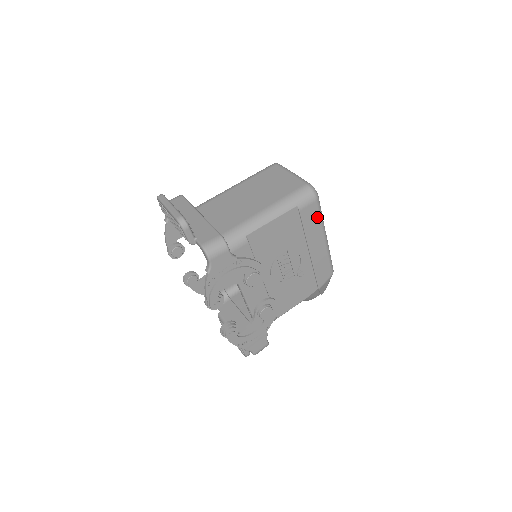
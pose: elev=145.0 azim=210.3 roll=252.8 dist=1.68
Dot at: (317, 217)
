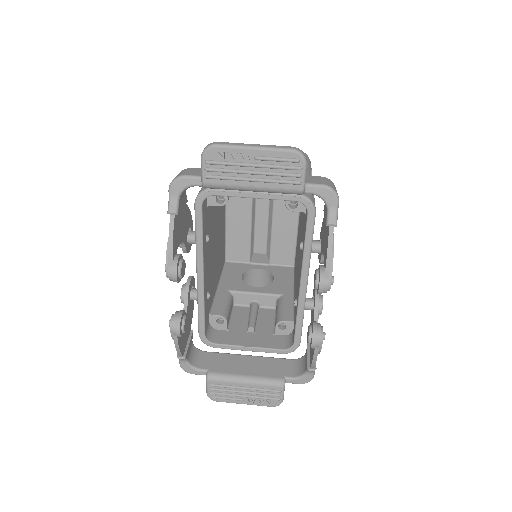
Dot at: occluded
